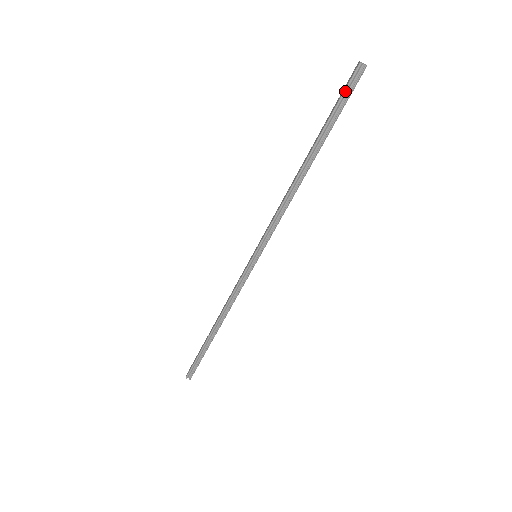
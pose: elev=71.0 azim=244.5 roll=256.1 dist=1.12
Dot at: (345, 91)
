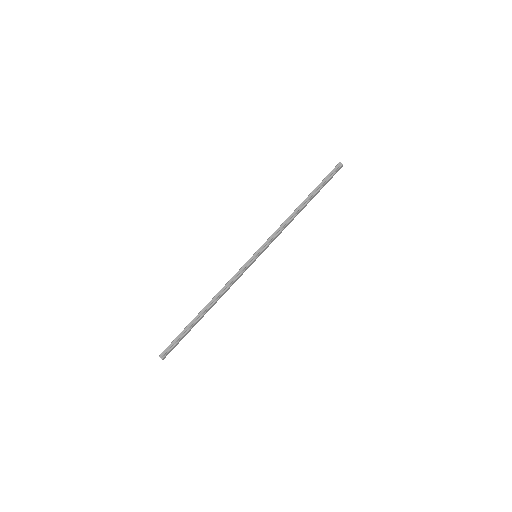
Dot at: (331, 172)
